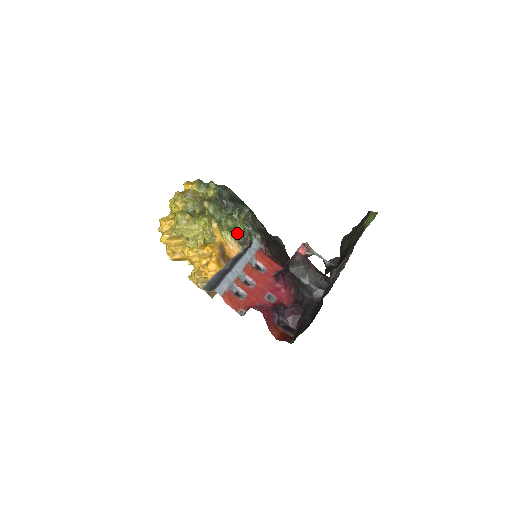
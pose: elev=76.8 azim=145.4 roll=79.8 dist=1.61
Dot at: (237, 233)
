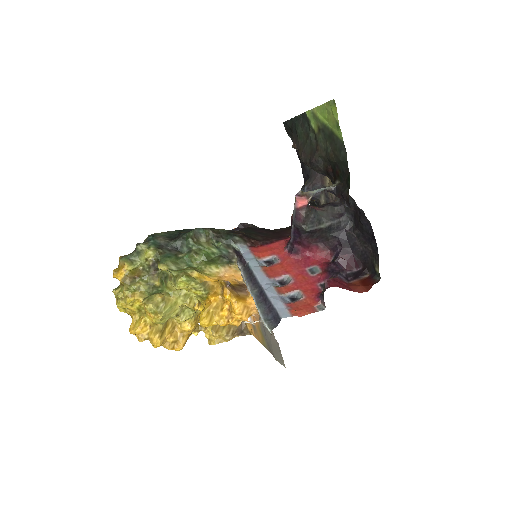
Dot at: (215, 259)
